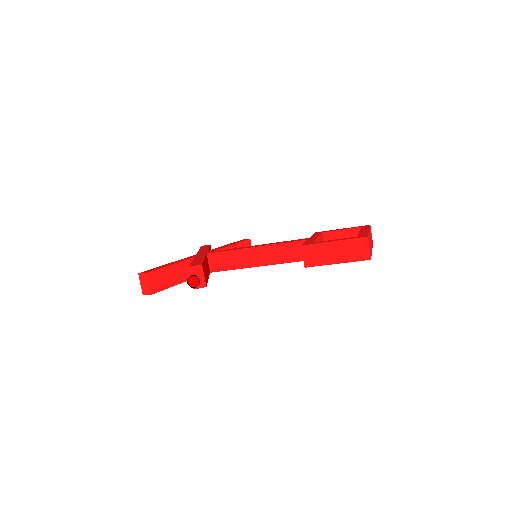
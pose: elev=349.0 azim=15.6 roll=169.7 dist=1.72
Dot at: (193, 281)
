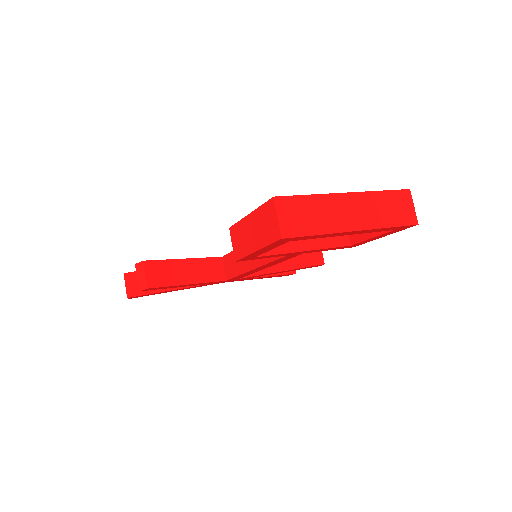
Dot at: (138, 281)
